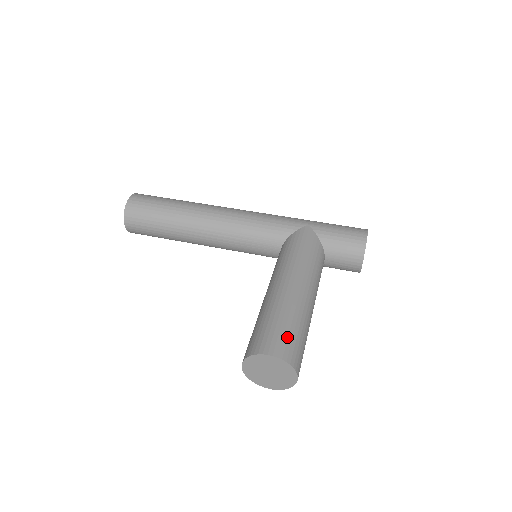
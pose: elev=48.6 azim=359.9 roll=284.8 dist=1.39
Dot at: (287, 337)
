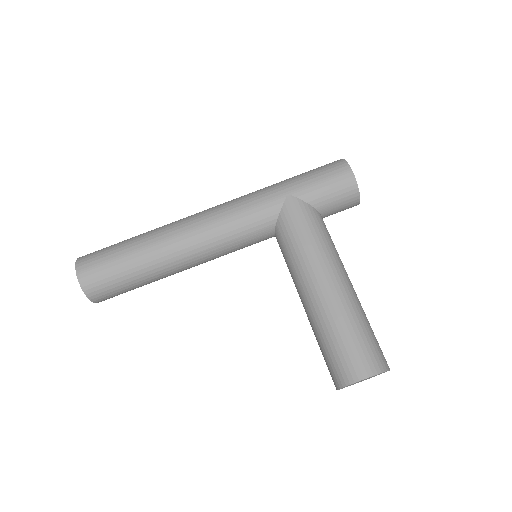
Dot at: (365, 348)
